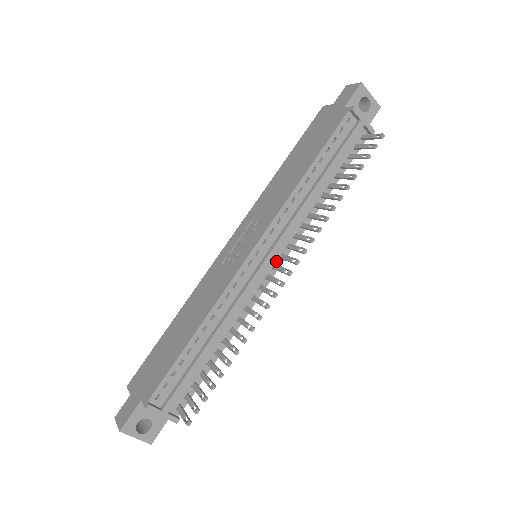
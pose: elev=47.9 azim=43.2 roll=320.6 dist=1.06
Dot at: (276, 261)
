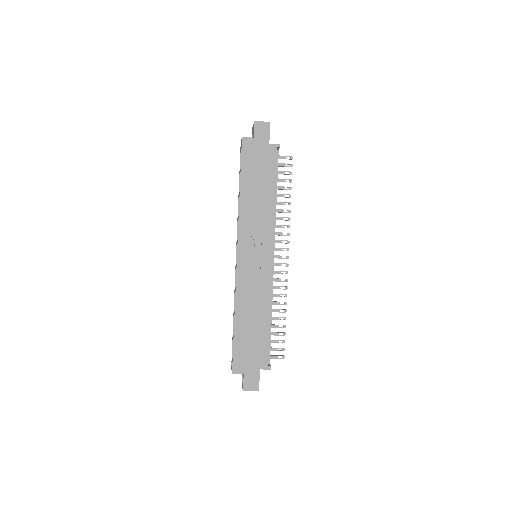
Dot at: occluded
